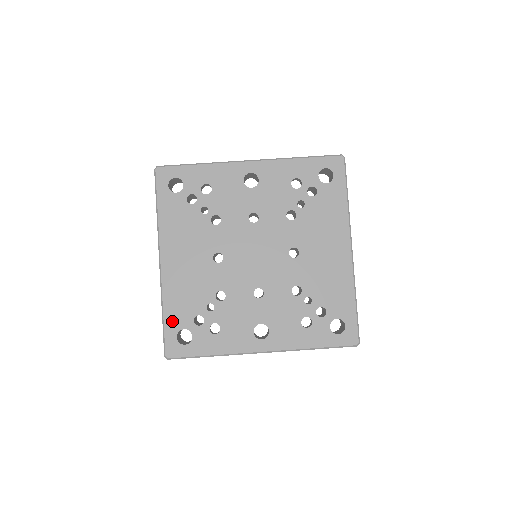
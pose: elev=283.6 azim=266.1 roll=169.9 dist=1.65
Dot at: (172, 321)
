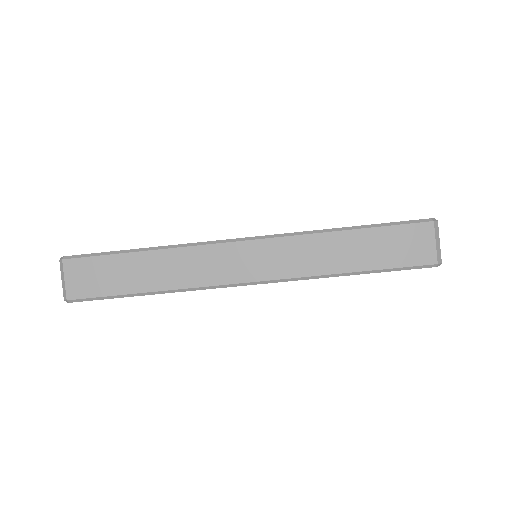
Dot at: occluded
